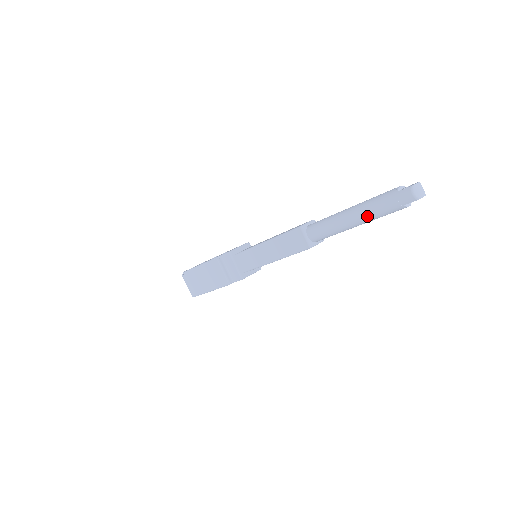
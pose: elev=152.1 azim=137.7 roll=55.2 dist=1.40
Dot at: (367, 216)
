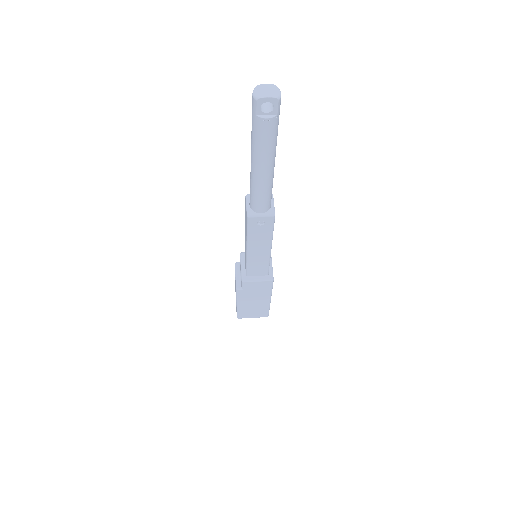
Dot at: (252, 150)
